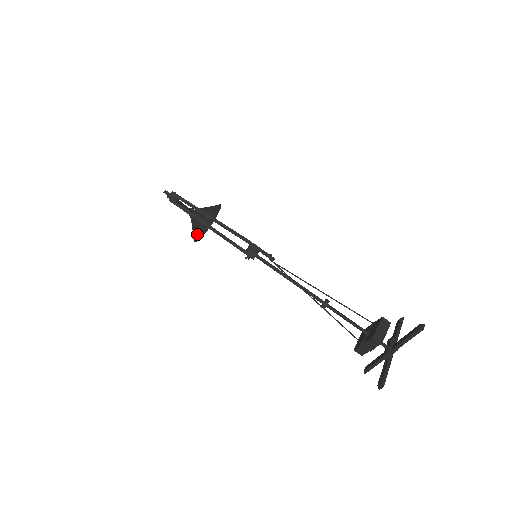
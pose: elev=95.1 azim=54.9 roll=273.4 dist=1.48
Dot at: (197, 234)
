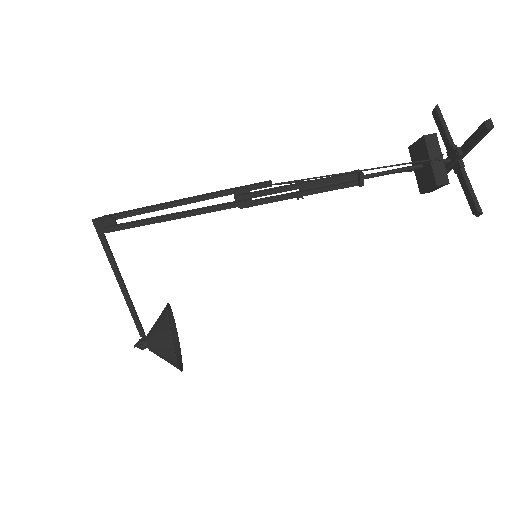
Dot at: (173, 365)
